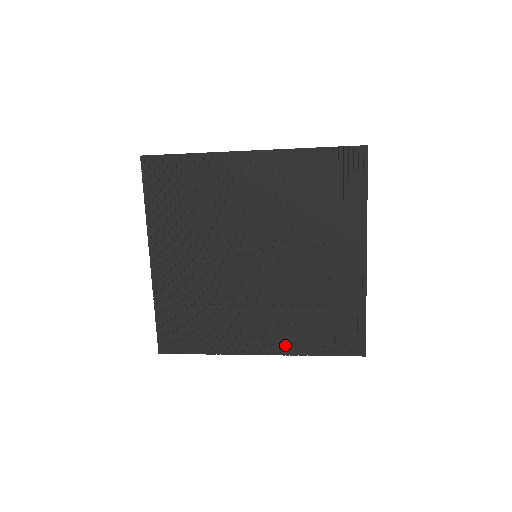
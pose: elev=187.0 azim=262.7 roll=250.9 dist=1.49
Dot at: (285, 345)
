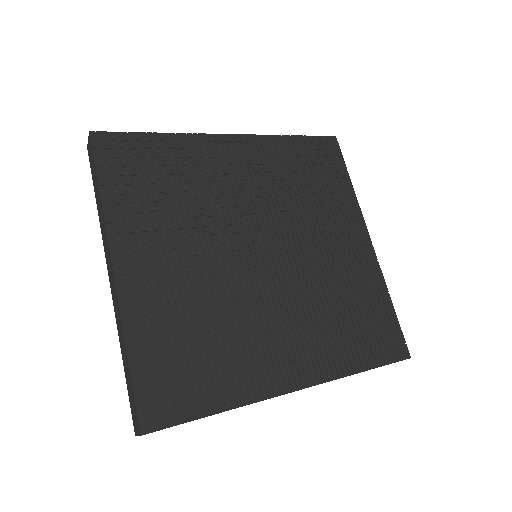
Dot at: (325, 366)
